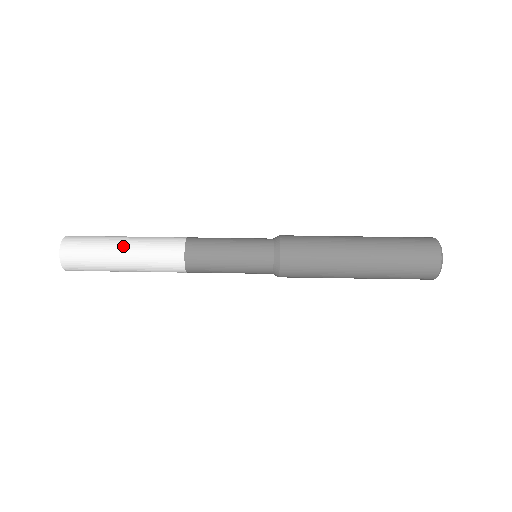
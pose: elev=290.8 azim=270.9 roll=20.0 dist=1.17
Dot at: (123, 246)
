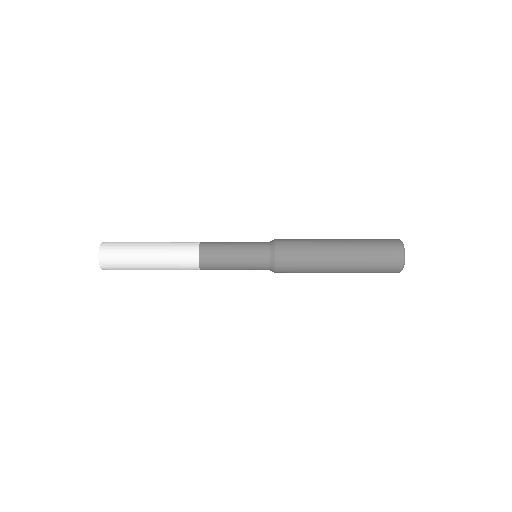
Dot at: (149, 249)
